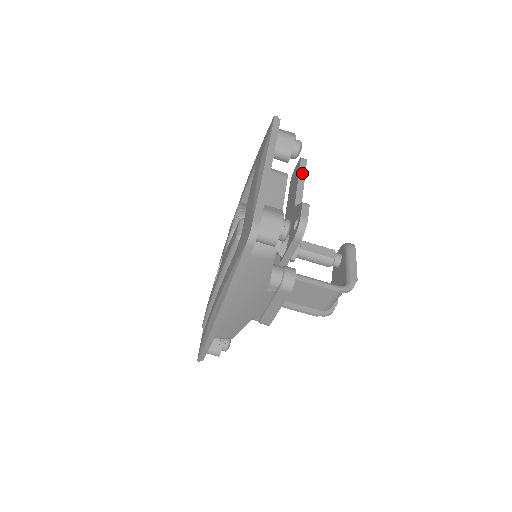
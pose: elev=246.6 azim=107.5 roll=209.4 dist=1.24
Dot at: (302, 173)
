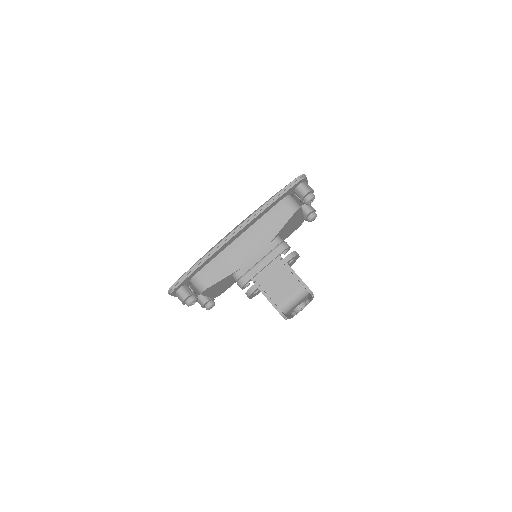
Dot at: occluded
